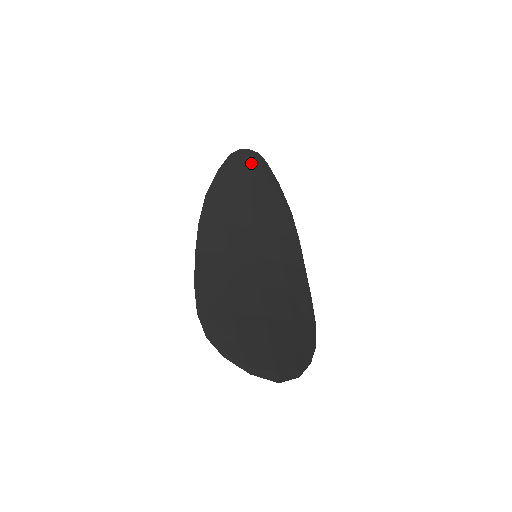
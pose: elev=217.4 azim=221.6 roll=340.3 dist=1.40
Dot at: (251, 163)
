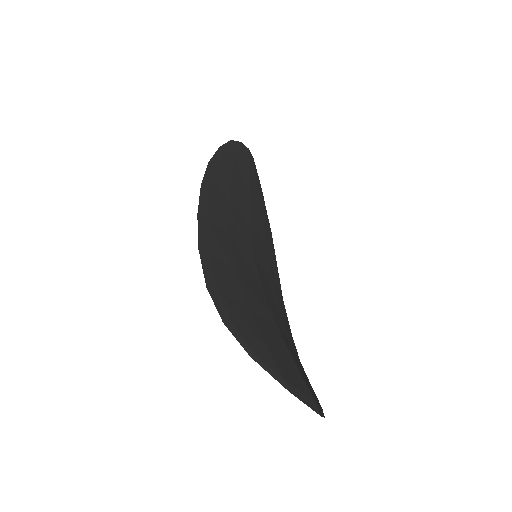
Dot at: (250, 162)
